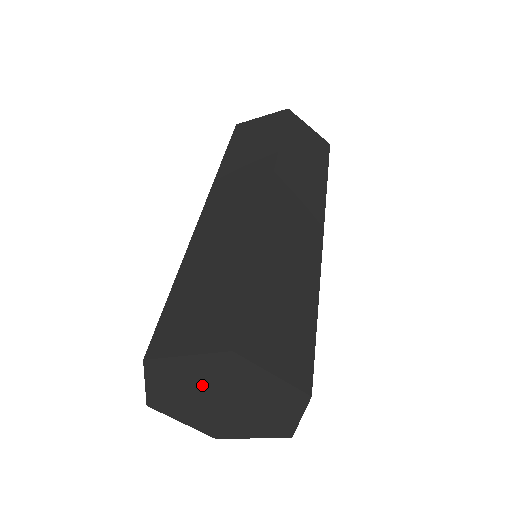
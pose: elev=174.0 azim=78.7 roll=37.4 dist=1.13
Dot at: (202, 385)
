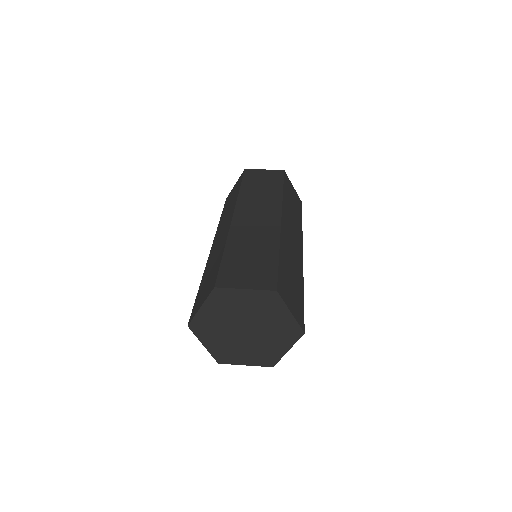
Dot at: (226, 324)
